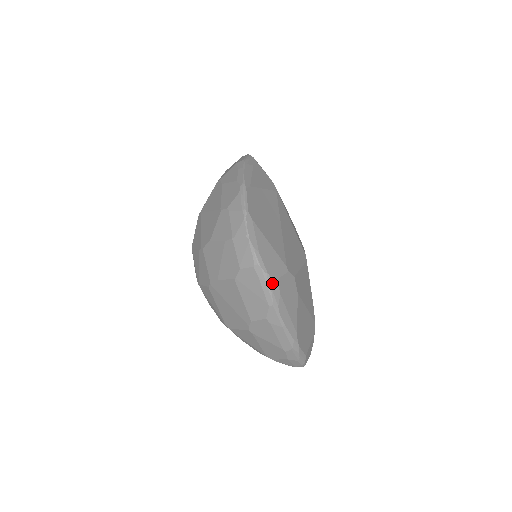
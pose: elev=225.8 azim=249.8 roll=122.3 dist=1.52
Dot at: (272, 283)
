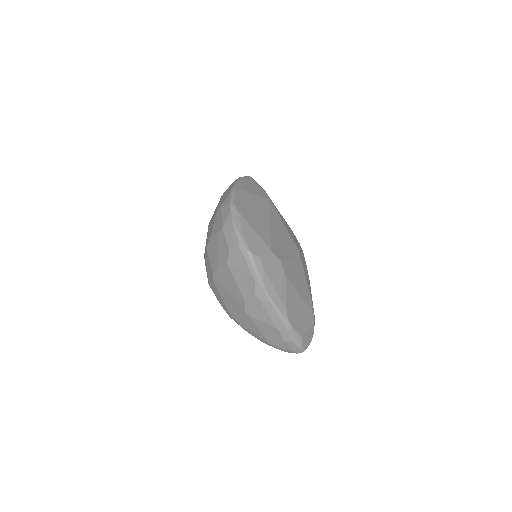
Dot at: (255, 260)
